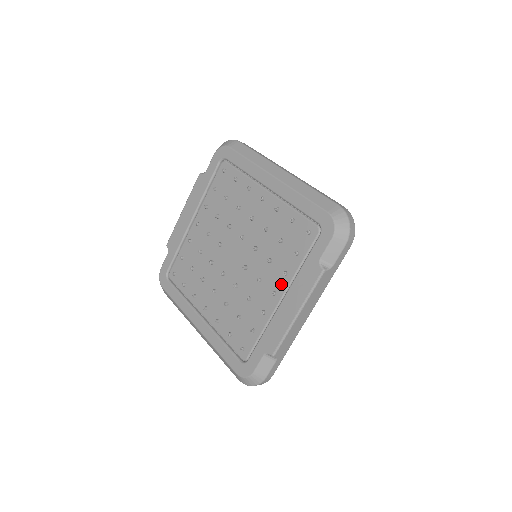
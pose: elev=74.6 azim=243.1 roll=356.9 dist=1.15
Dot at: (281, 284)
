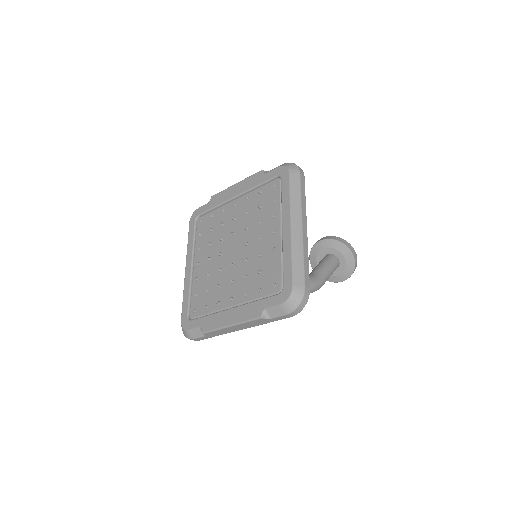
Dot at: (239, 298)
